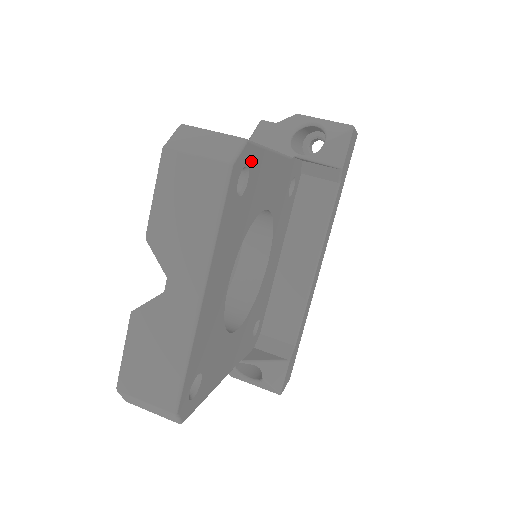
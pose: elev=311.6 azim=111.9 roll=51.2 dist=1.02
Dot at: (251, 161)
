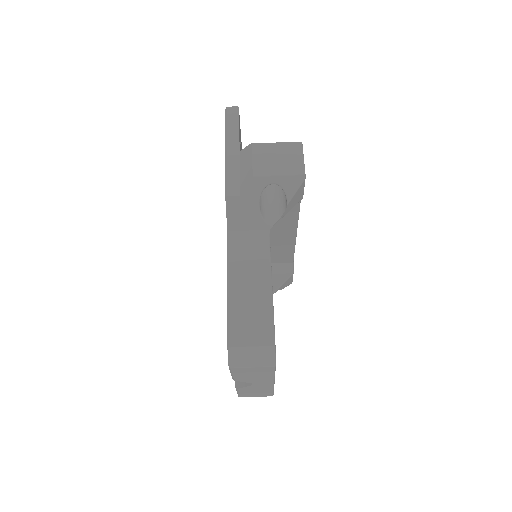
Dot at: occluded
